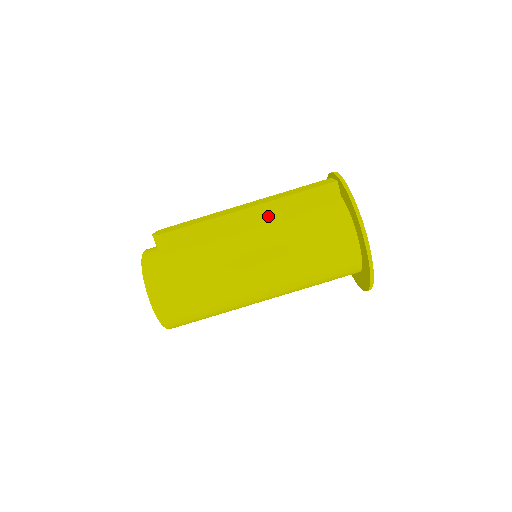
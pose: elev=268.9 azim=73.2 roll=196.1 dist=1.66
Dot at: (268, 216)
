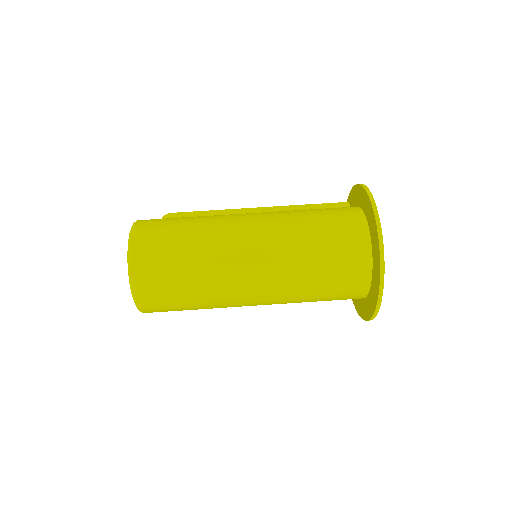
Dot at: occluded
